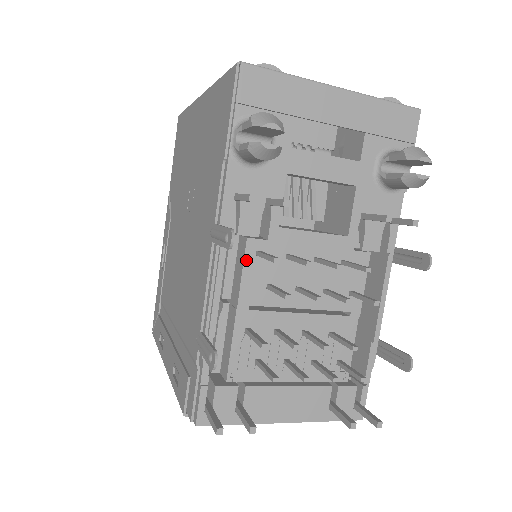
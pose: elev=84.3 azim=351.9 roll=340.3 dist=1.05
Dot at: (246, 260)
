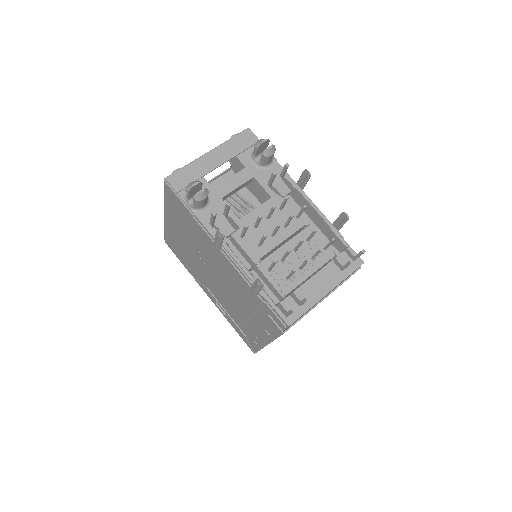
Dot at: (239, 243)
